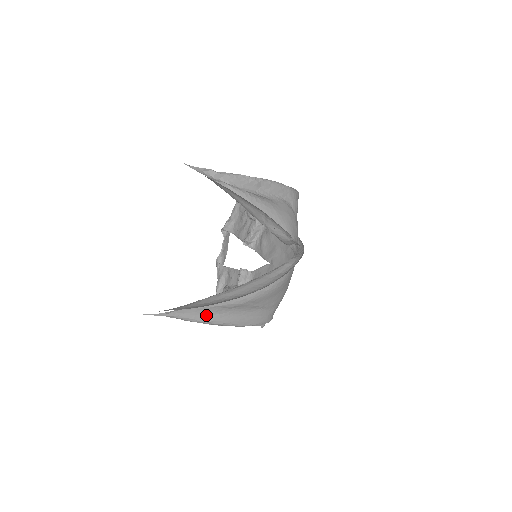
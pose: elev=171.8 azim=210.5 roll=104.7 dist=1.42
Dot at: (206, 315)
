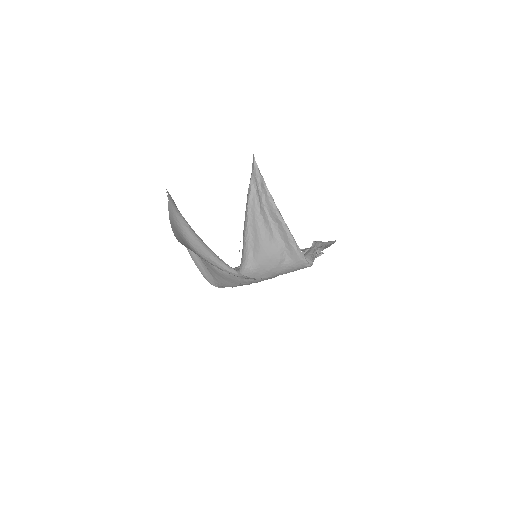
Dot at: occluded
